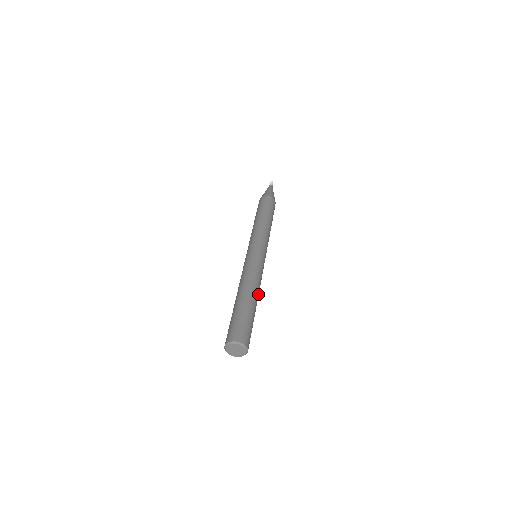
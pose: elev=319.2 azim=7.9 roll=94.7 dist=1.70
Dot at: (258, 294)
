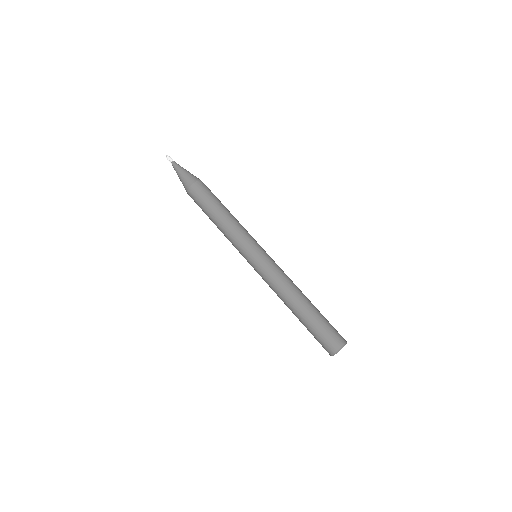
Dot at: (300, 291)
